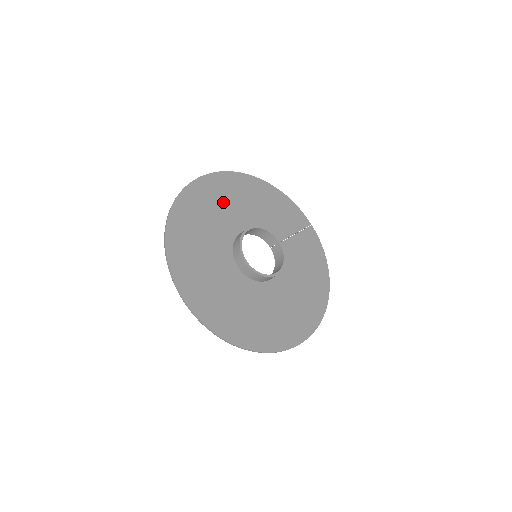
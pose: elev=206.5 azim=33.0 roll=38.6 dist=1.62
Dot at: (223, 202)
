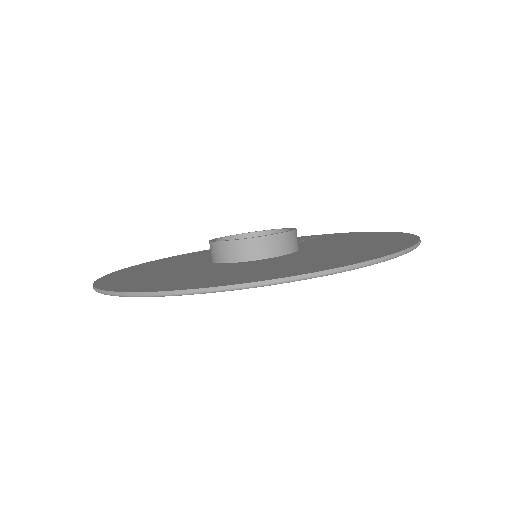
Dot at: occluded
